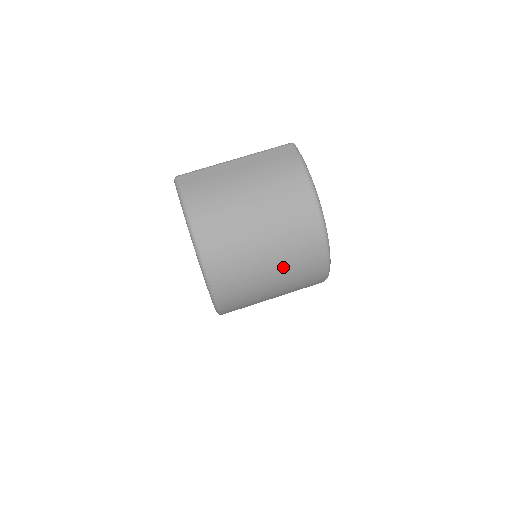
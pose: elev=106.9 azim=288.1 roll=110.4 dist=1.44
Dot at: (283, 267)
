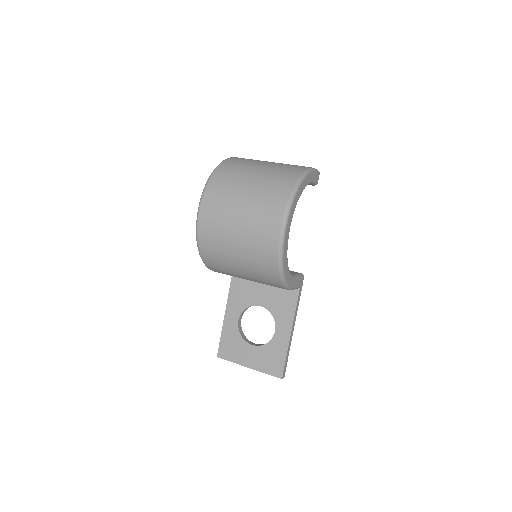
Dot at: (252, 203)
